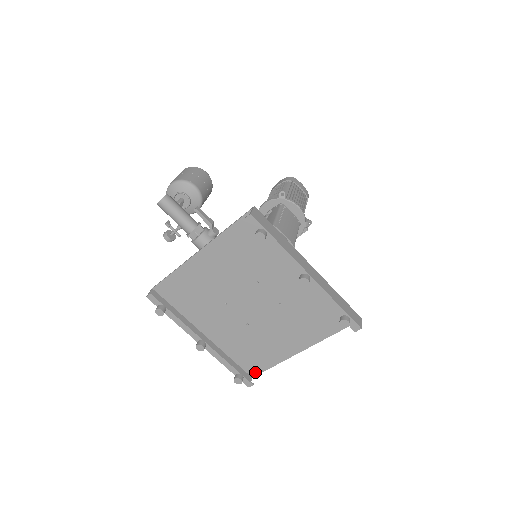
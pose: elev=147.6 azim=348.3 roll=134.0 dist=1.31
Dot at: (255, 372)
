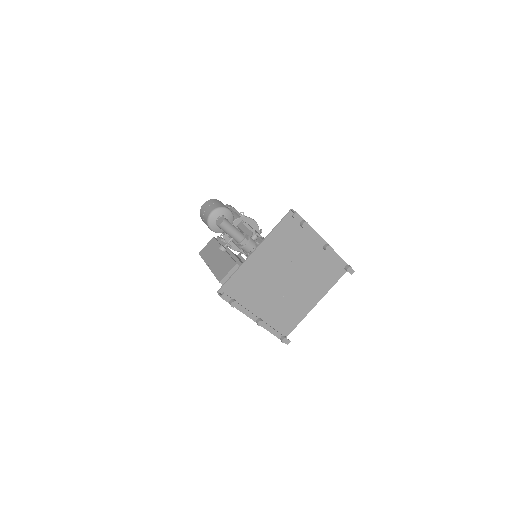
Dot at: (287, 334)
